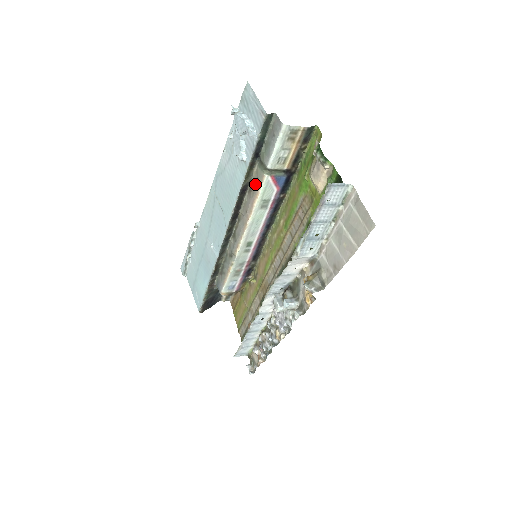
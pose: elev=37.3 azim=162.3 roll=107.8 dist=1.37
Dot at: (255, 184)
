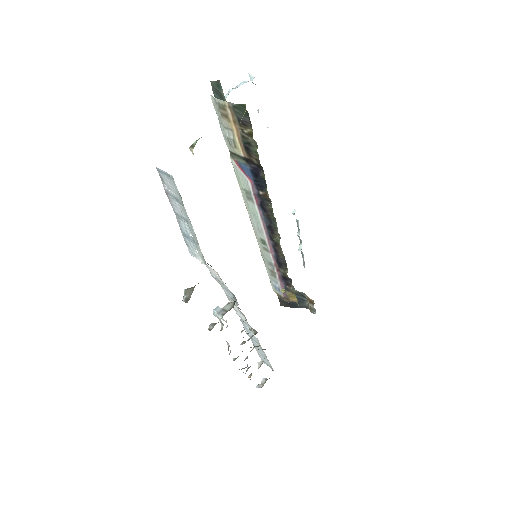
Dot at: occluded
